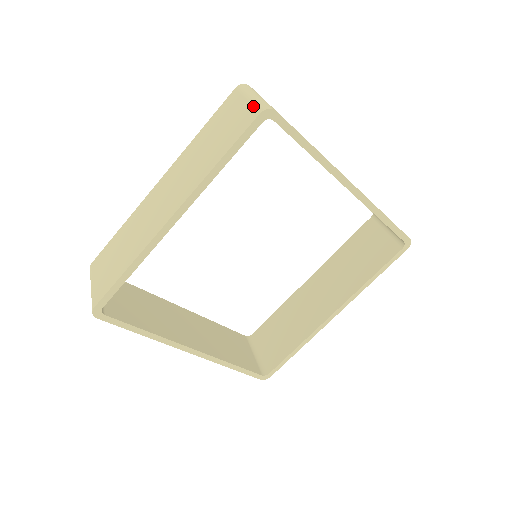
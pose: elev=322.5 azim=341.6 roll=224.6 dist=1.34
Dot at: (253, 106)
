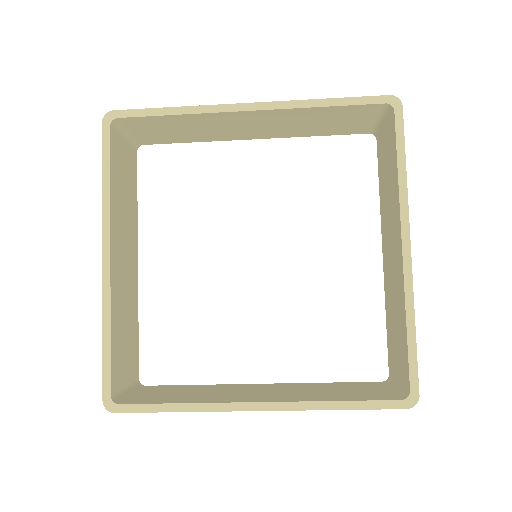
Dot at: occluded
